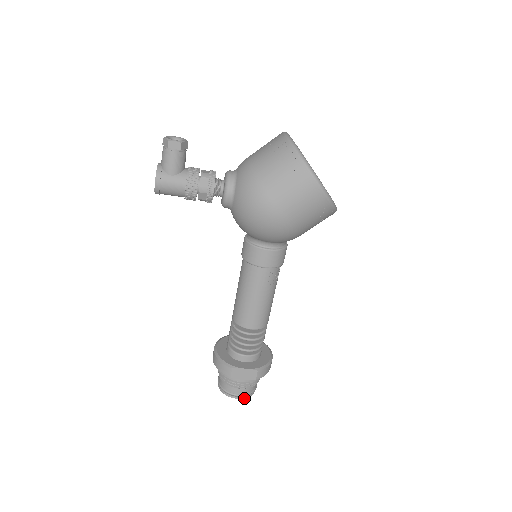
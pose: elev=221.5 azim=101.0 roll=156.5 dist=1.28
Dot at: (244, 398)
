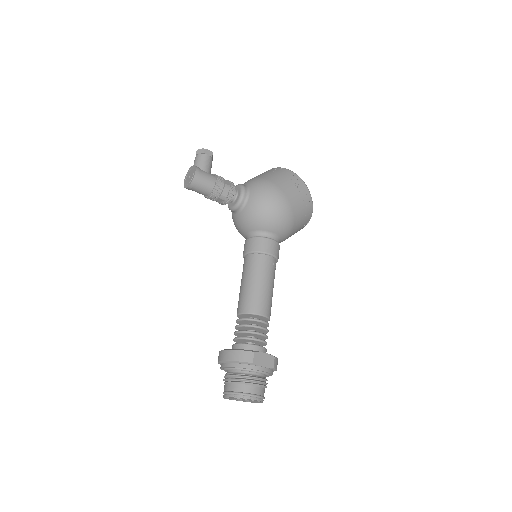
Dot at: (260, 401)
